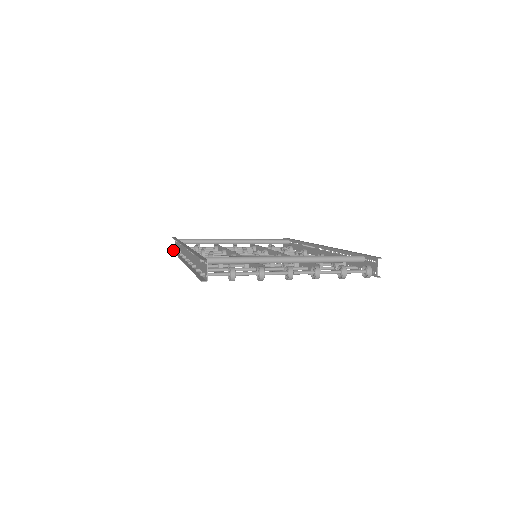
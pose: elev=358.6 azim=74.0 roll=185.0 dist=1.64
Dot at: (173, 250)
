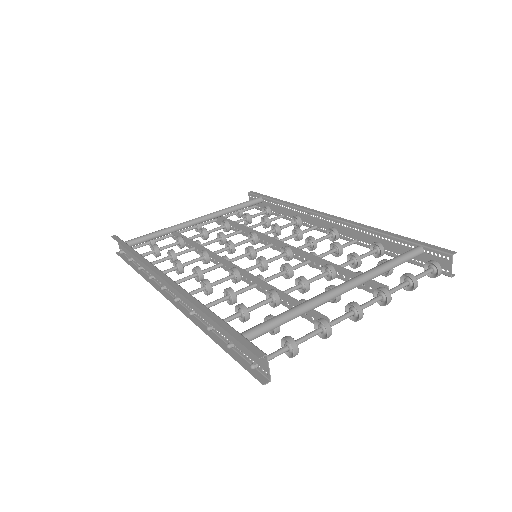
Dot at: (119, 254)
